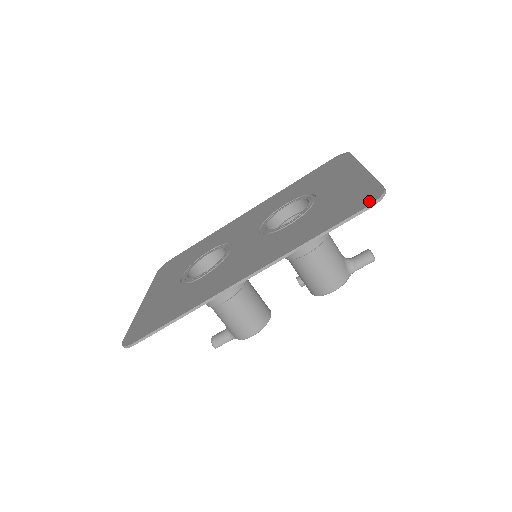
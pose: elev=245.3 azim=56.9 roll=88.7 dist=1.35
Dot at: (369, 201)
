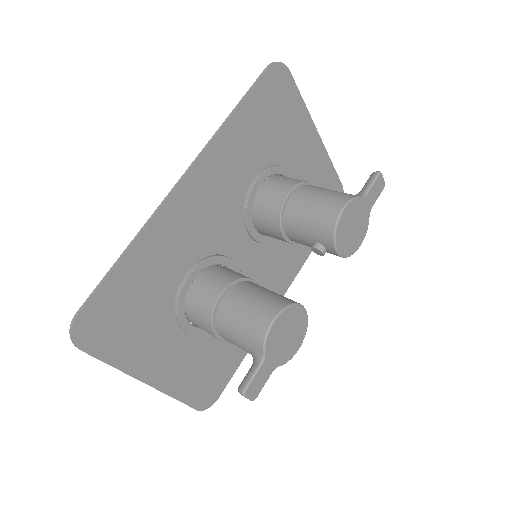
Dot at: (271, 72)
